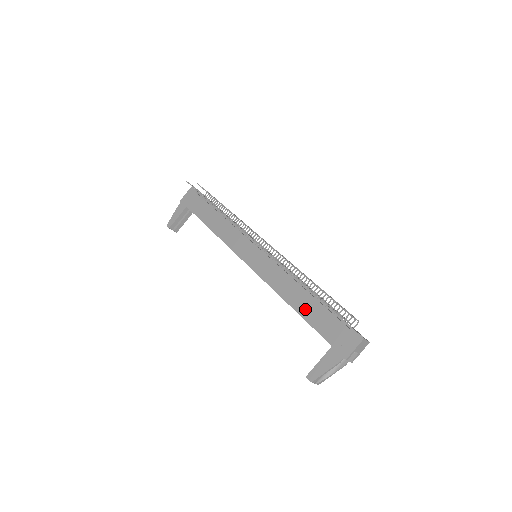
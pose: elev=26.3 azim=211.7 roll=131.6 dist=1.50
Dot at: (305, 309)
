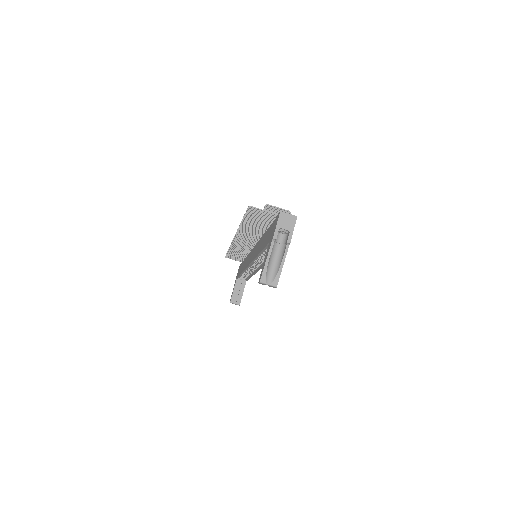
Dot at: (263, 244)
